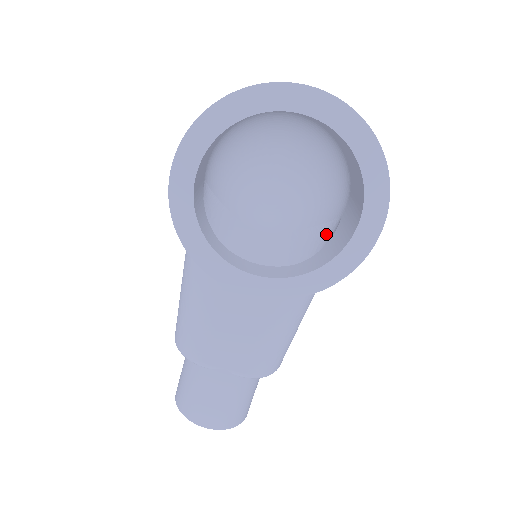
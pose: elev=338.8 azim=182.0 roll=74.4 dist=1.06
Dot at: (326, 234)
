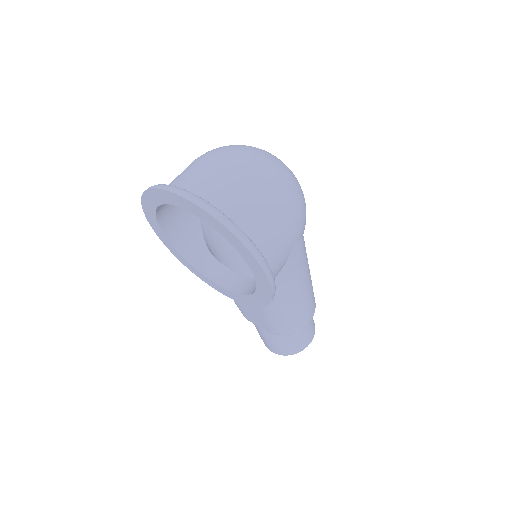
Dot at: occluded
